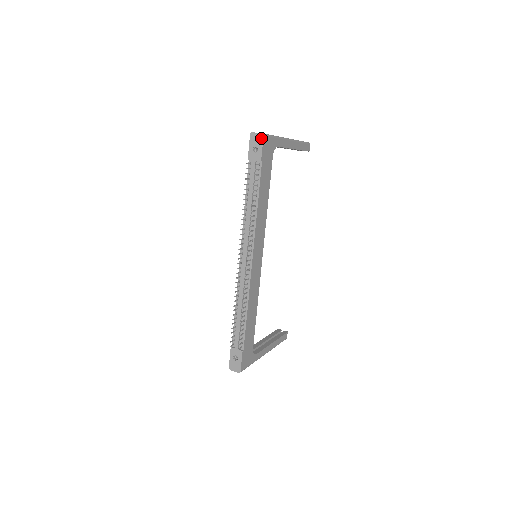
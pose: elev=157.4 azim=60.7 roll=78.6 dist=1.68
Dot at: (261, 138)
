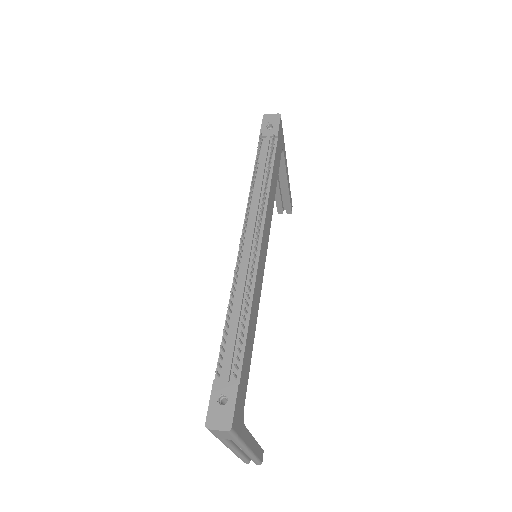
Dot at: (278, 117)
